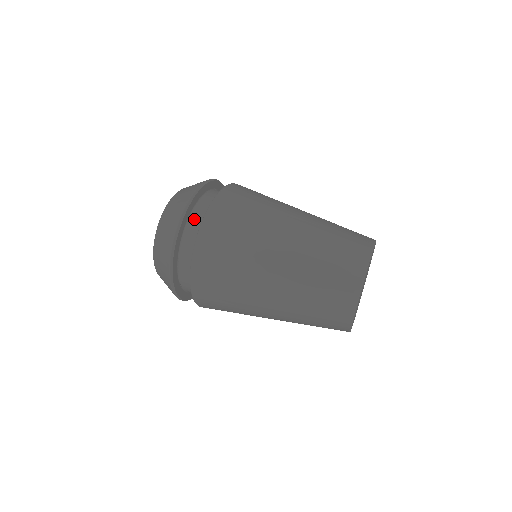
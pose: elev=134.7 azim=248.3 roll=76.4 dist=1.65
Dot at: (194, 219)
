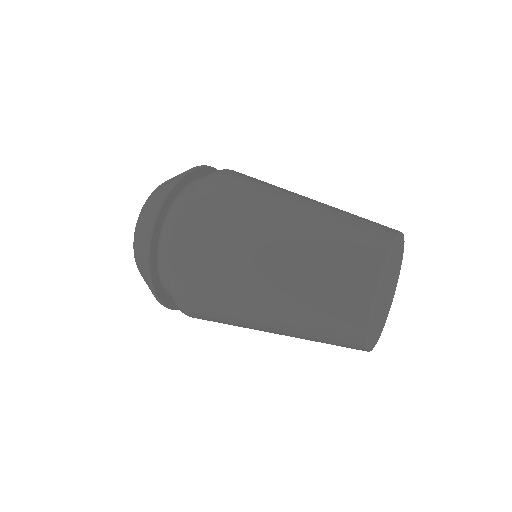
Dot at: (175, 210)
